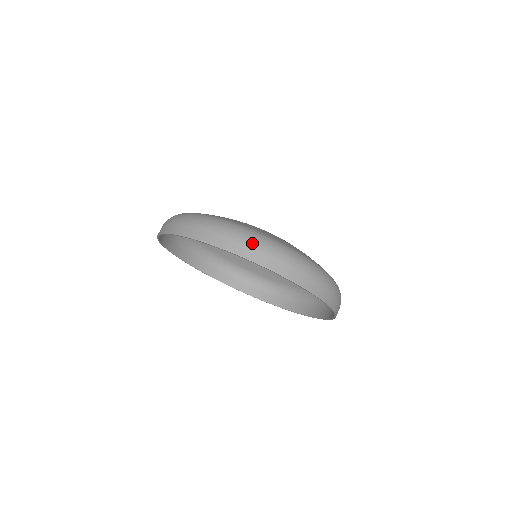
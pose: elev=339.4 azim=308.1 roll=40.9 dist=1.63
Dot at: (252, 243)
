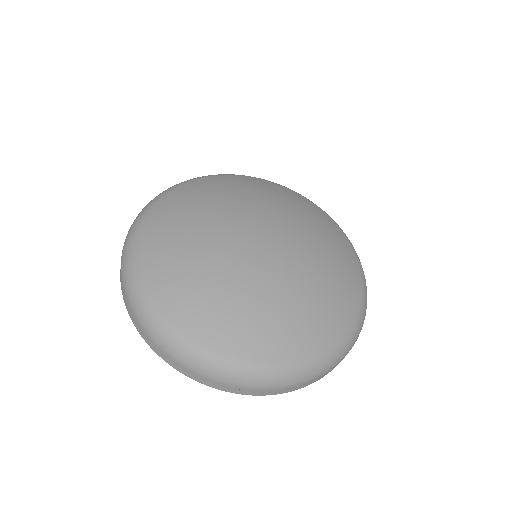
Dot at: (144, 326)
